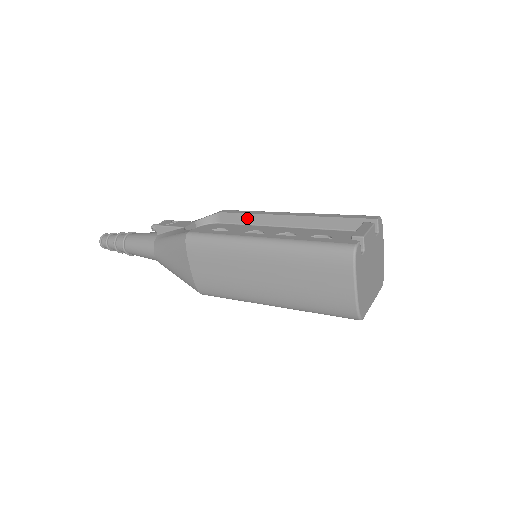
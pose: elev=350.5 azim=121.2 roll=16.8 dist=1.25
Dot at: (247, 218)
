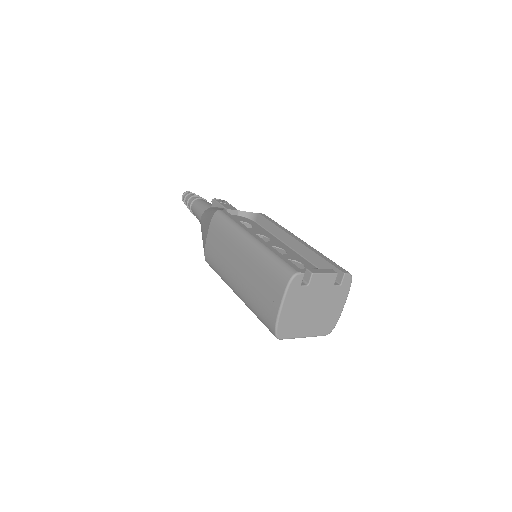
Dot at: (271, 227)
